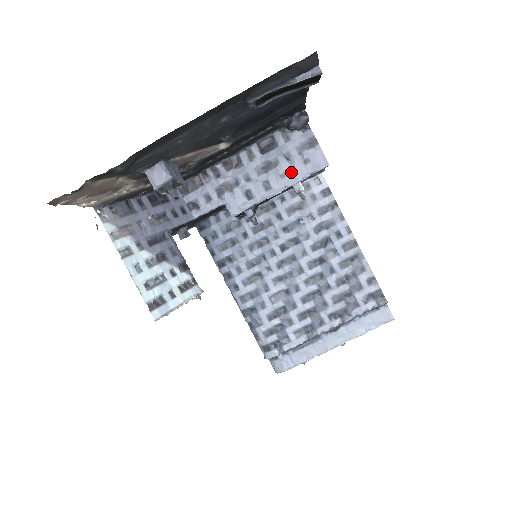
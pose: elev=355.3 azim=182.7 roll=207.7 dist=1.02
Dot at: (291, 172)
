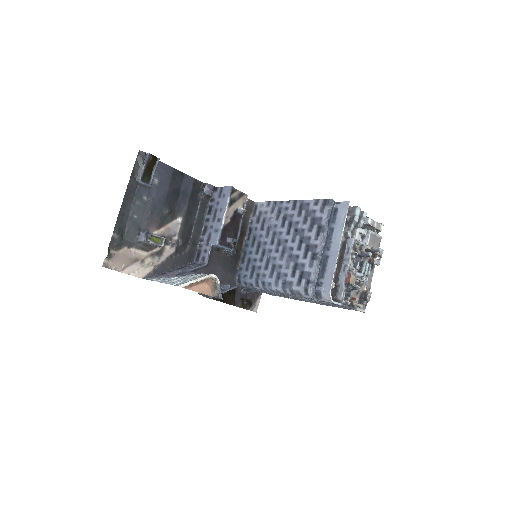
Dot at: (222, 205)
